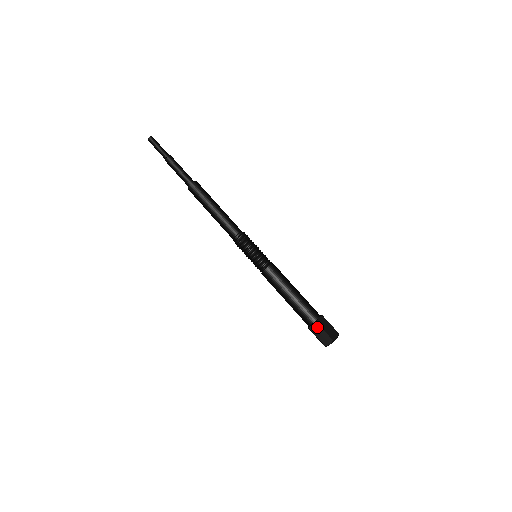
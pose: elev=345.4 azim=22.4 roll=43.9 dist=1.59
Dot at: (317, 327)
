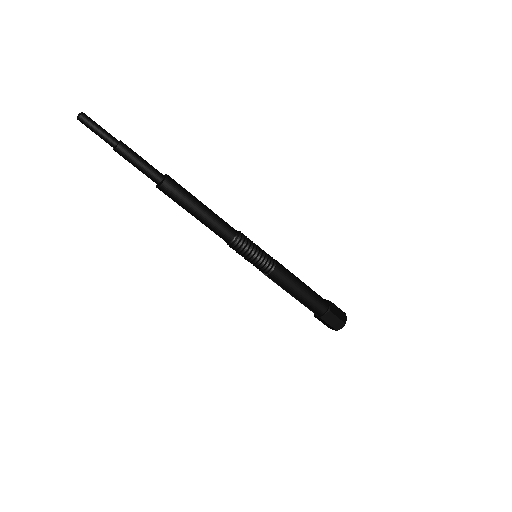
Dot at: (330, 315)
